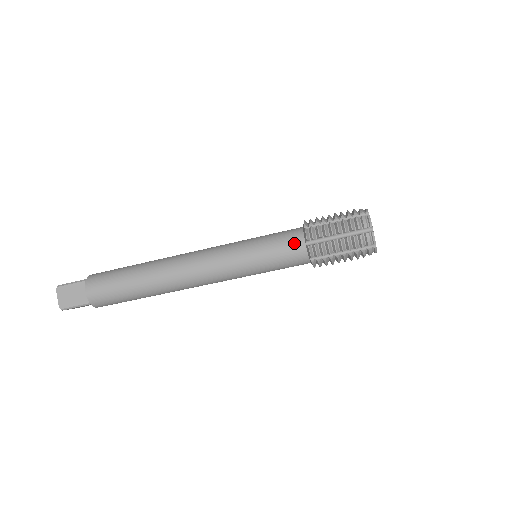
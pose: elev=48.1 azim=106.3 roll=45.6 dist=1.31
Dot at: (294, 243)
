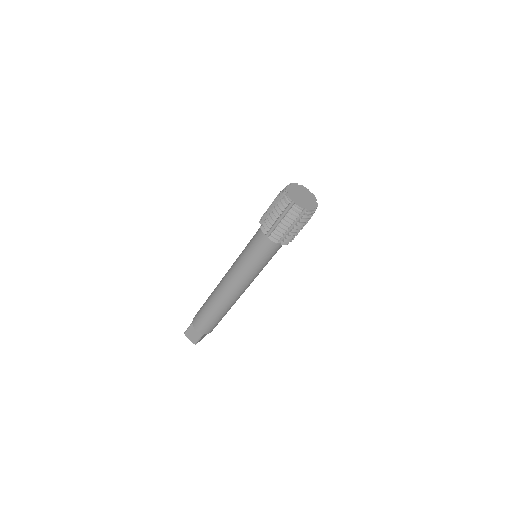
Dot at: (262, 240)
